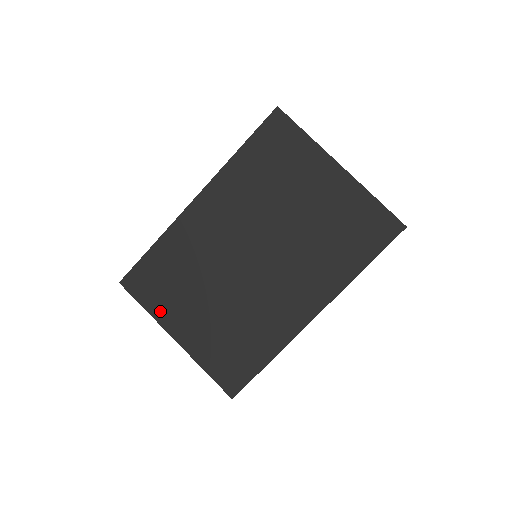
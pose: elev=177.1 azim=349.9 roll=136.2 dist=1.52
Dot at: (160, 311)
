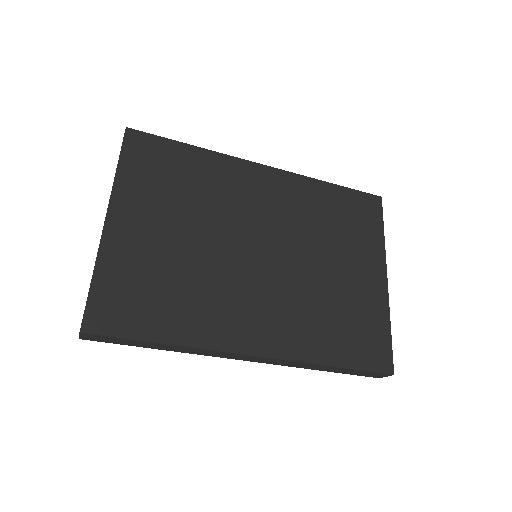
Dot at: (128, 185)
